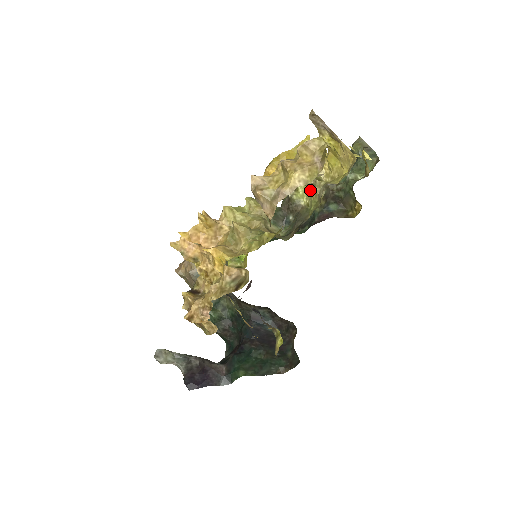
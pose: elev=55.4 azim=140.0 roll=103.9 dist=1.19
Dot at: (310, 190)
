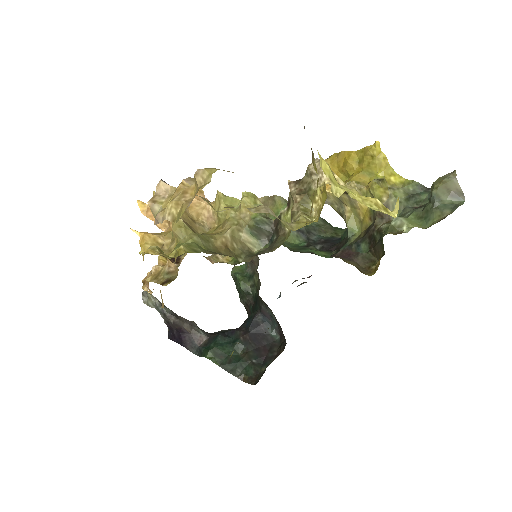
Dot at: (291, 219)
